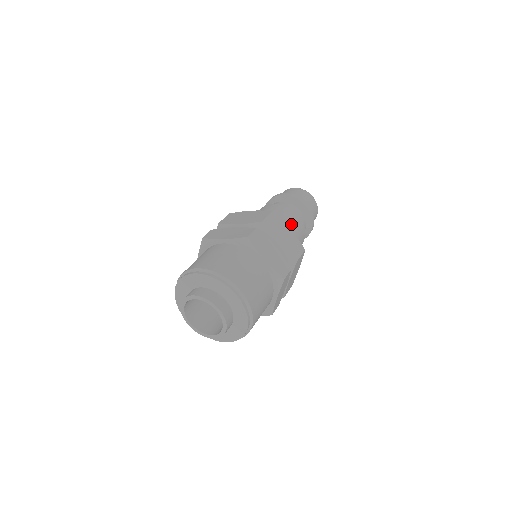
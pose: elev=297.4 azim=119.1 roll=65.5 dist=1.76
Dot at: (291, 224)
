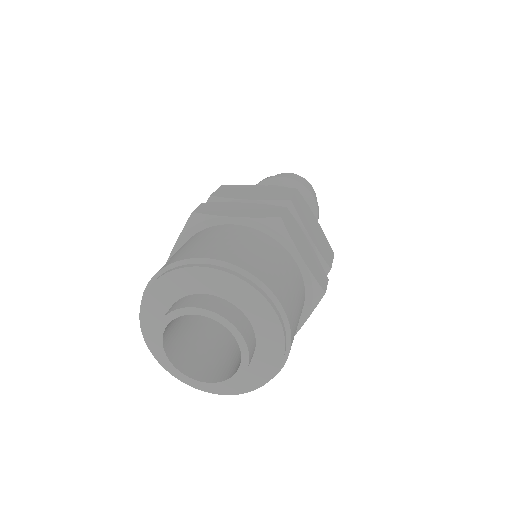
Dot at: occluded
